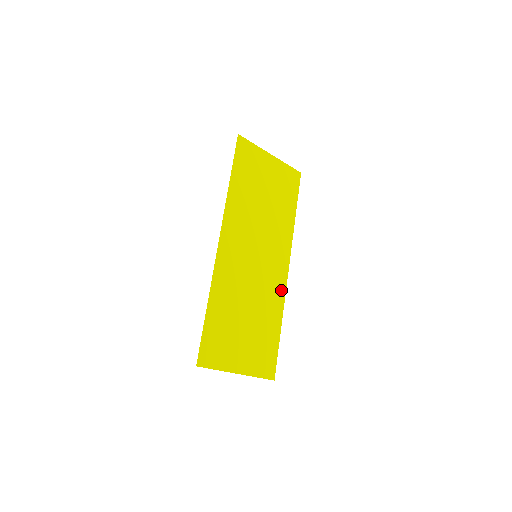
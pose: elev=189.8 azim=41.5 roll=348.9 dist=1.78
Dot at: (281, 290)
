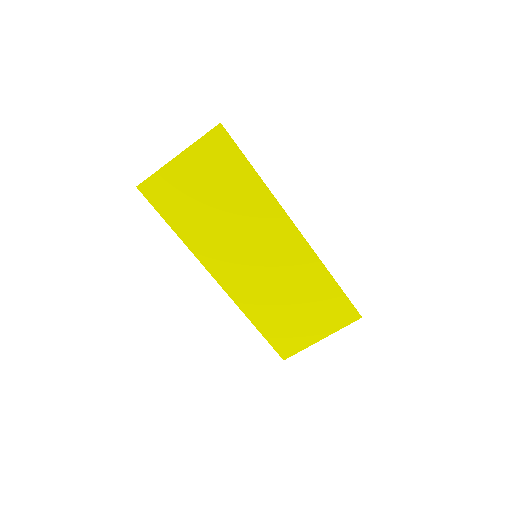
Dot at: (306, 253)
